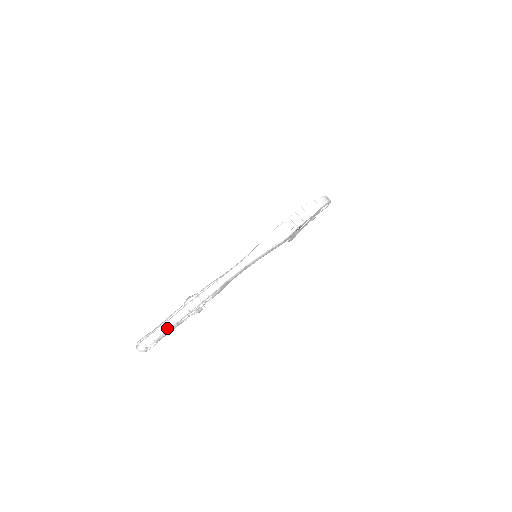
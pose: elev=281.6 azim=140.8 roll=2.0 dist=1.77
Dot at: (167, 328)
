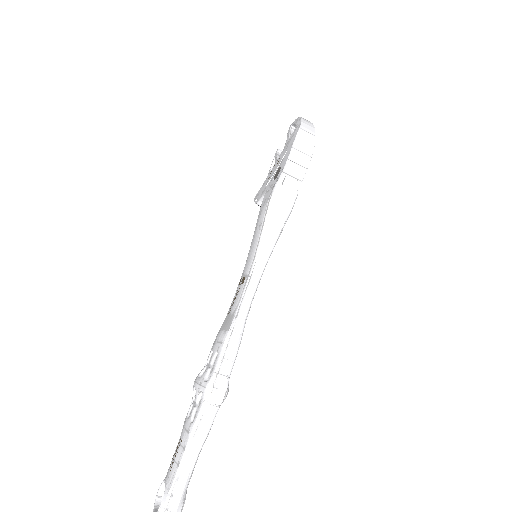
Dot at: (196, 457)
